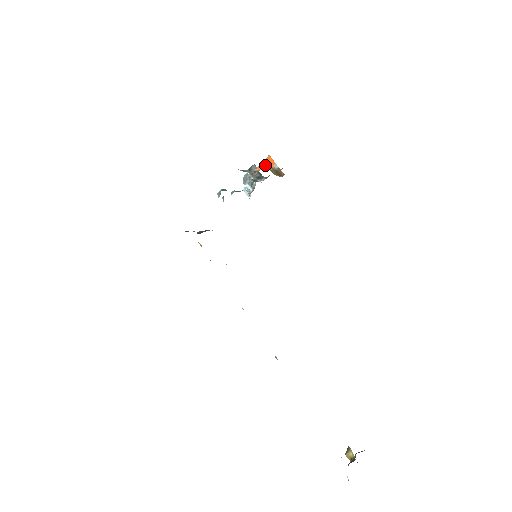
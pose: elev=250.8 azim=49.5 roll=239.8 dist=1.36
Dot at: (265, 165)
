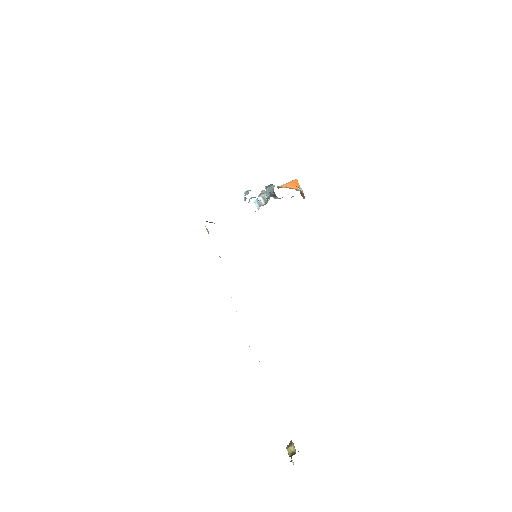
Dot at: (290, 185)
